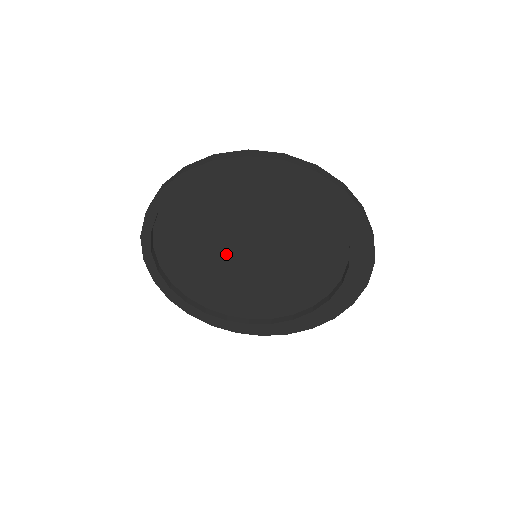
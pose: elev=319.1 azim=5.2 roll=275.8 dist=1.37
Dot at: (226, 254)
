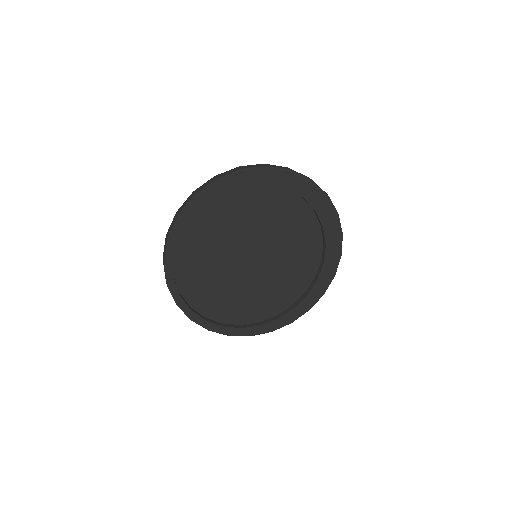
Dot at: (237, 271)
